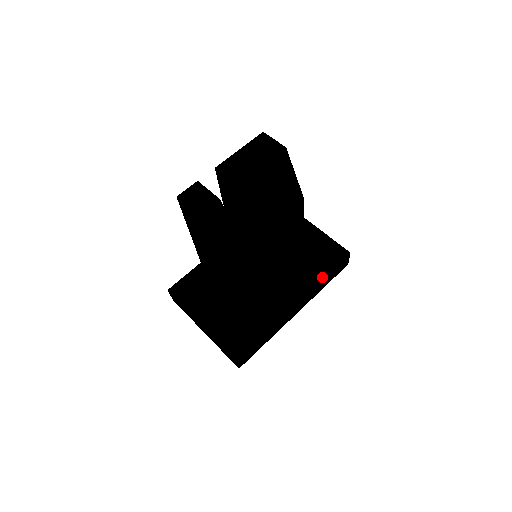
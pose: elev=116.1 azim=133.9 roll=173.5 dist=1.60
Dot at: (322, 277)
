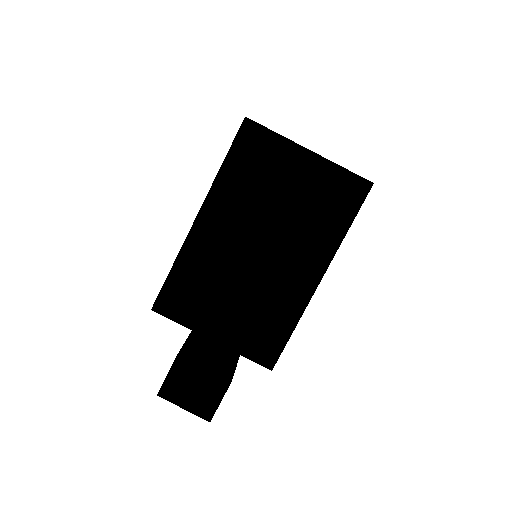
Dot at: (344, 233)
